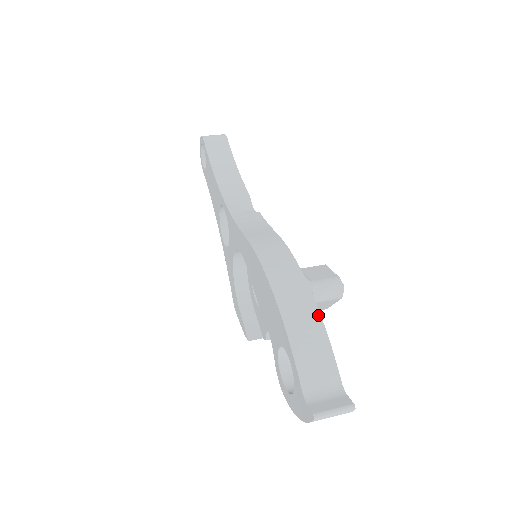
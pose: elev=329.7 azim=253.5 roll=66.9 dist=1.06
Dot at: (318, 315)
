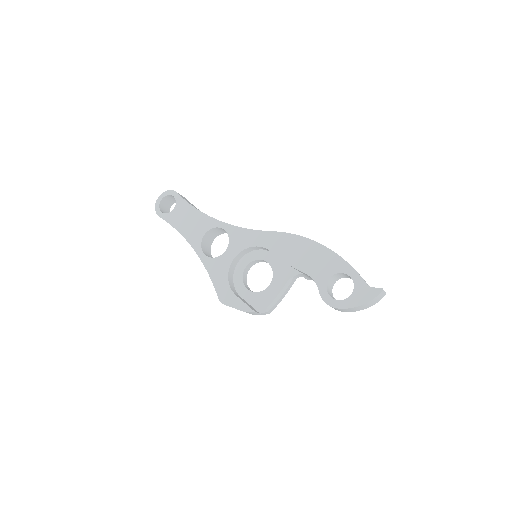
Dot at: occluded
